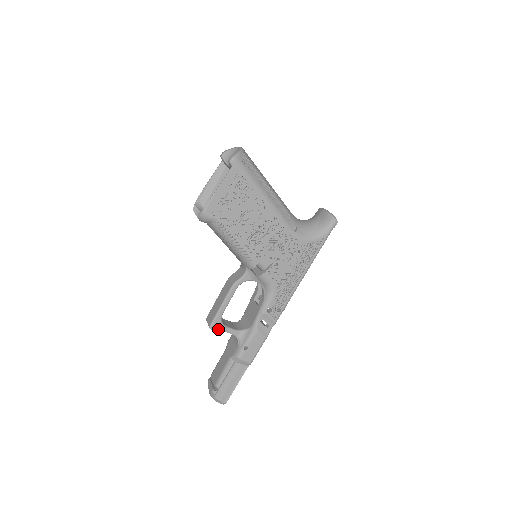
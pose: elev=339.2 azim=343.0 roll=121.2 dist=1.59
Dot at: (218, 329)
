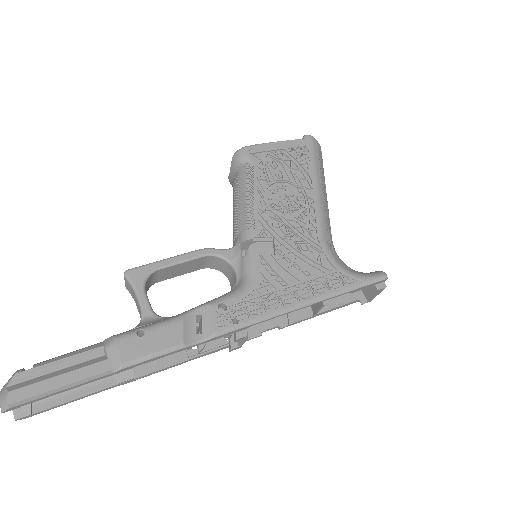
Dot at: (133, 282)
